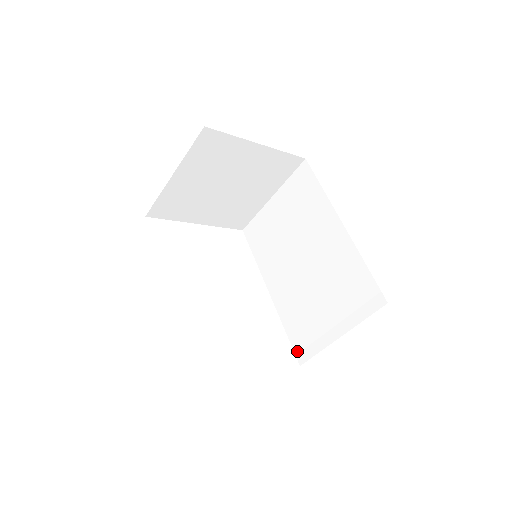
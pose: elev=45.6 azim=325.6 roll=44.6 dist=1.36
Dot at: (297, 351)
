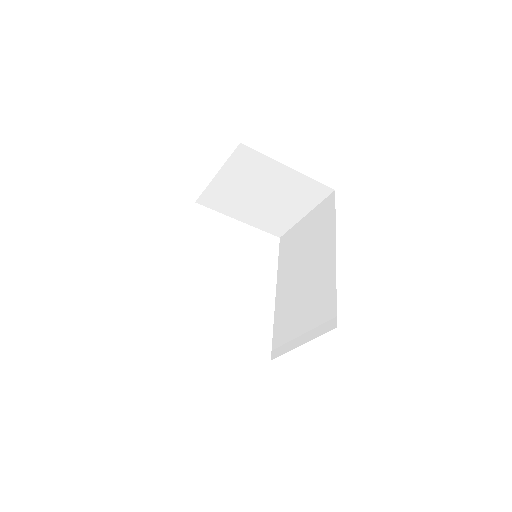
Dot at: (273, 347)
